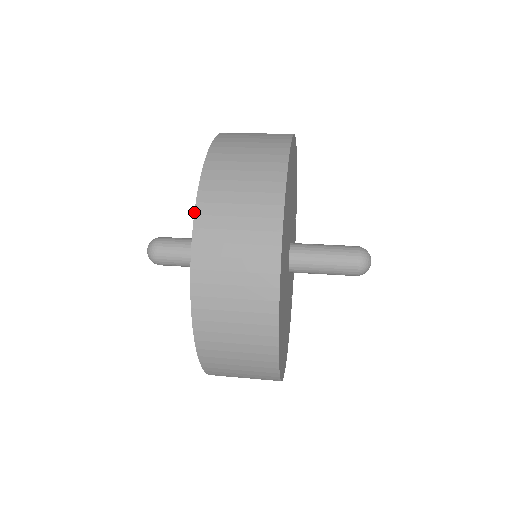
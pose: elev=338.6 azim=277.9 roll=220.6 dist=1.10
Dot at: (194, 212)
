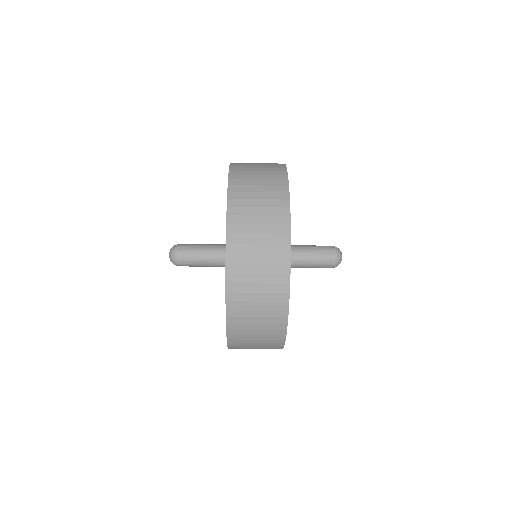
Dot at: (226, 232)
